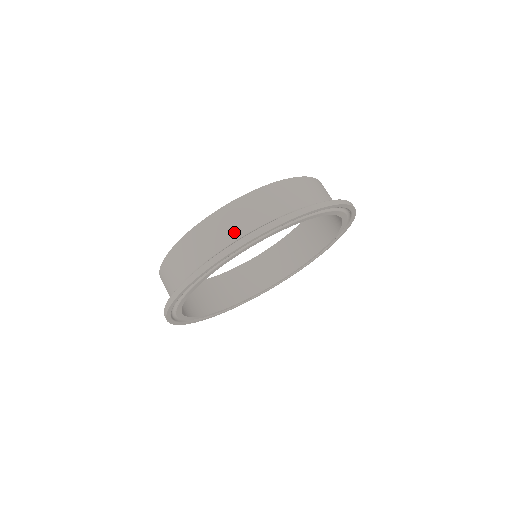
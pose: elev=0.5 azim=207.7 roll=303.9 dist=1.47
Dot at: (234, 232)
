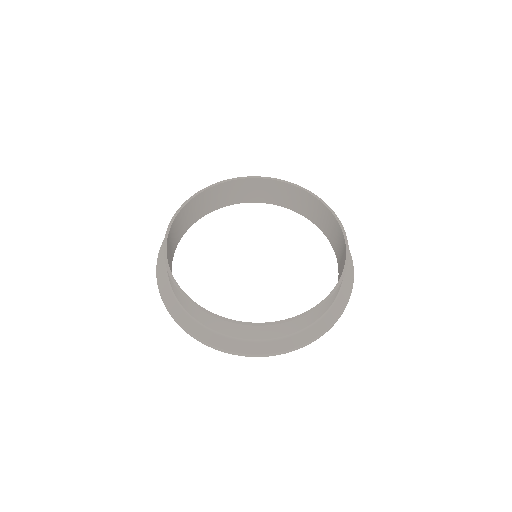
Dot at: (191, 313)
